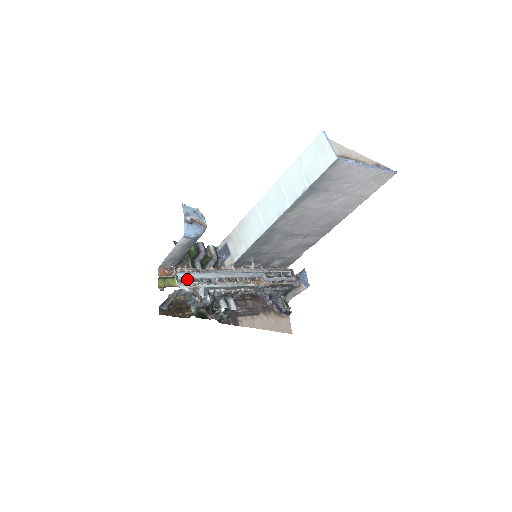
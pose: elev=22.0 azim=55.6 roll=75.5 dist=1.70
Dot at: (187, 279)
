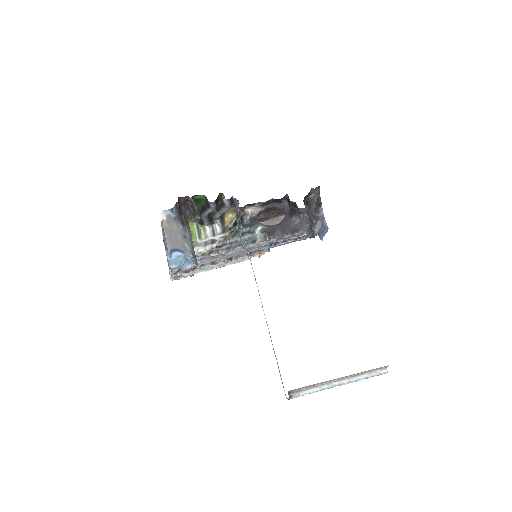
Dot at: occluded
